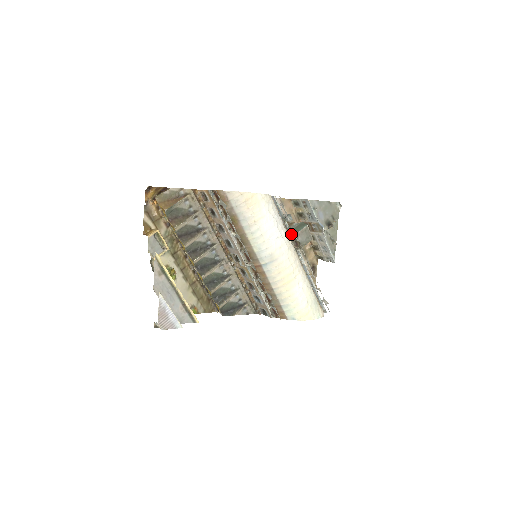
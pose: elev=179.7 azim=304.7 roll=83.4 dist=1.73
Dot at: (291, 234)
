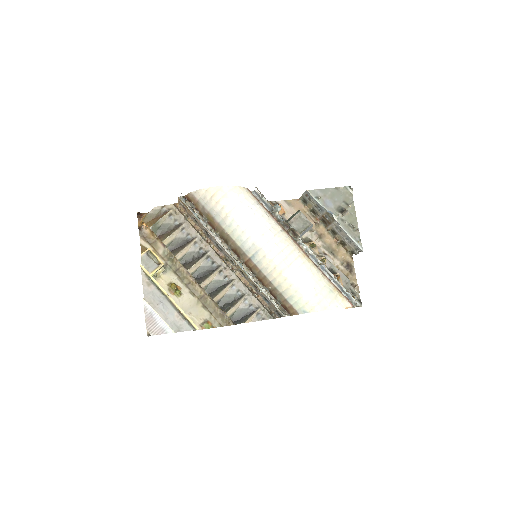
Dot at: (284, 224)
